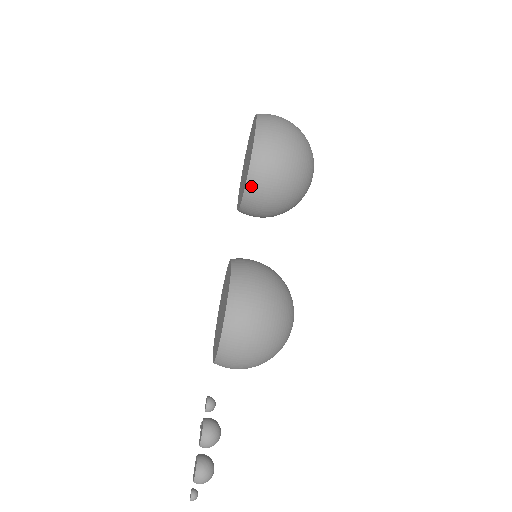
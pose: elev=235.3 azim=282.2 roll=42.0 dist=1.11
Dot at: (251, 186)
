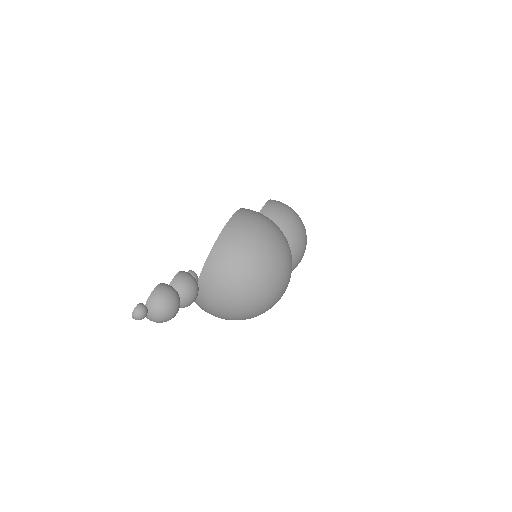
Dot at: (264, 212)
